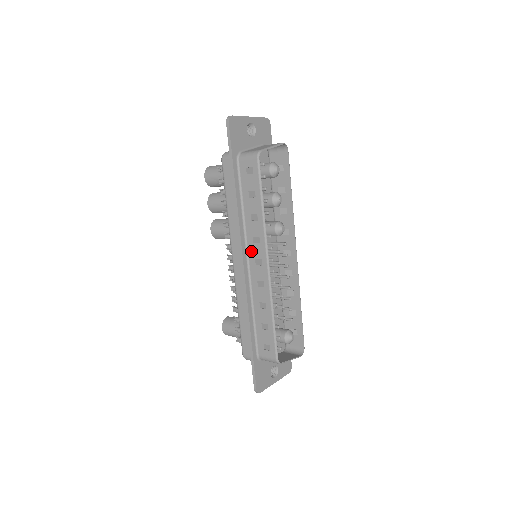
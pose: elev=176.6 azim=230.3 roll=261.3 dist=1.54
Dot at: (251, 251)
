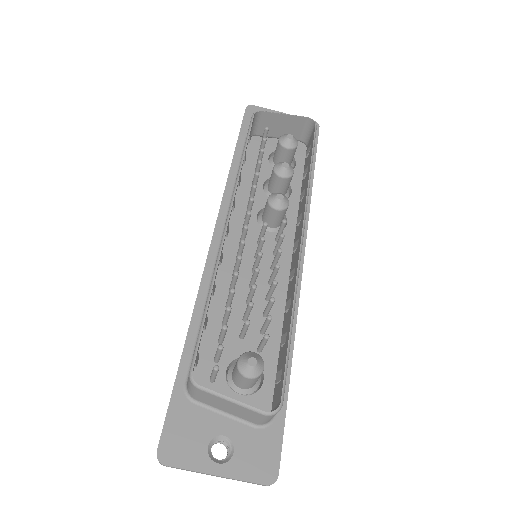
Dot at: occluded
